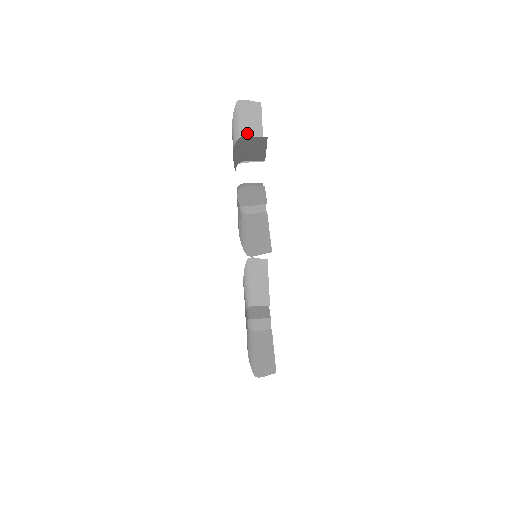
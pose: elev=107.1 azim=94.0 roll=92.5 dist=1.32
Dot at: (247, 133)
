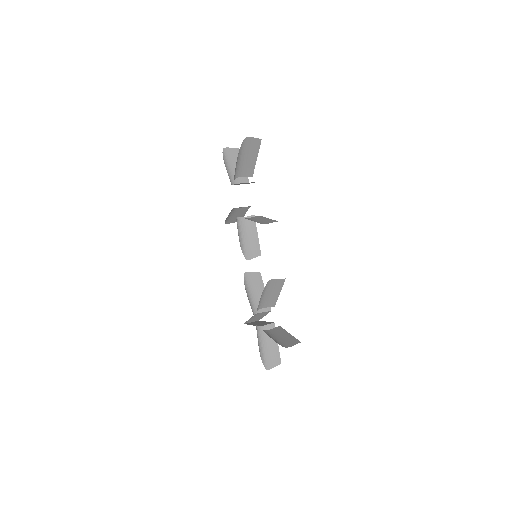
Dot at: (234, 167)
